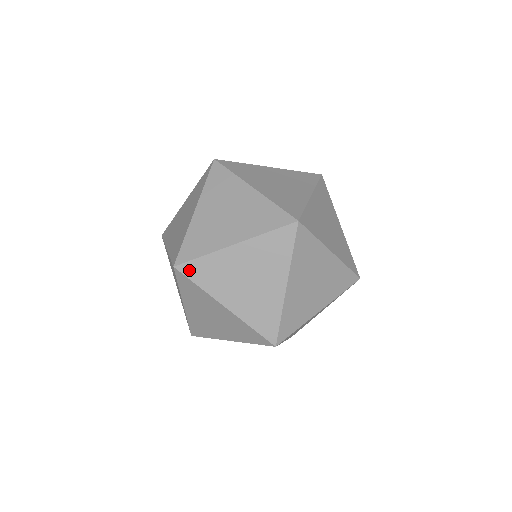
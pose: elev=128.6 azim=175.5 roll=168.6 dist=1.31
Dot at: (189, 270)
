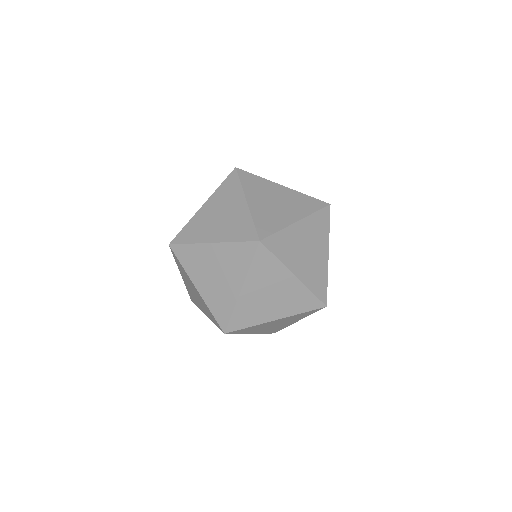
Dot at: (179, 239)
